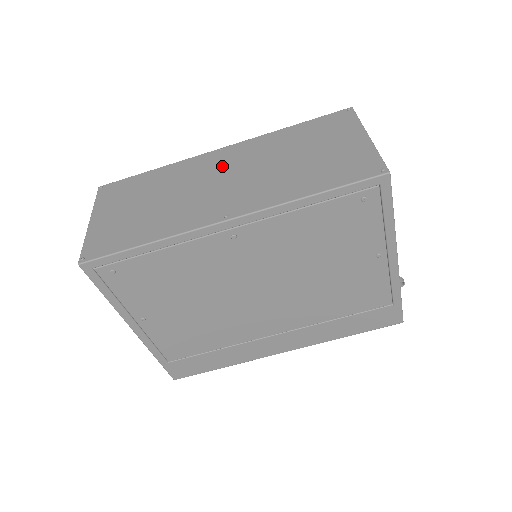
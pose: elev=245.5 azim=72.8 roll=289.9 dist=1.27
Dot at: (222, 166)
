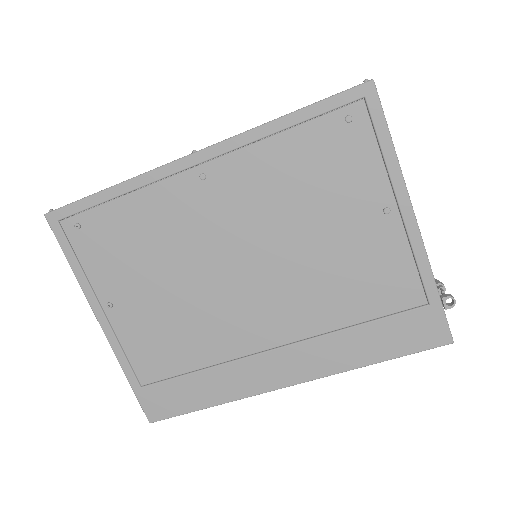
Dot at: occluded
